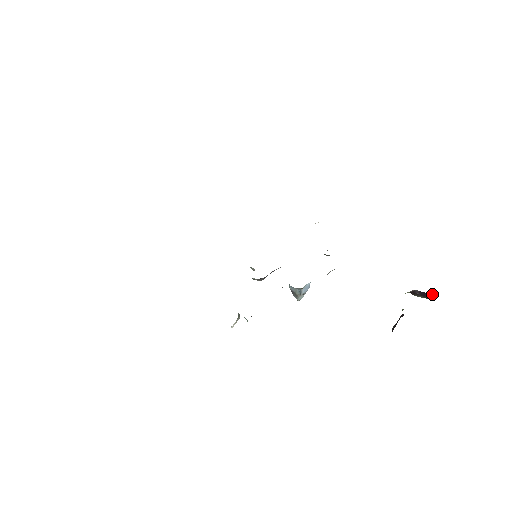
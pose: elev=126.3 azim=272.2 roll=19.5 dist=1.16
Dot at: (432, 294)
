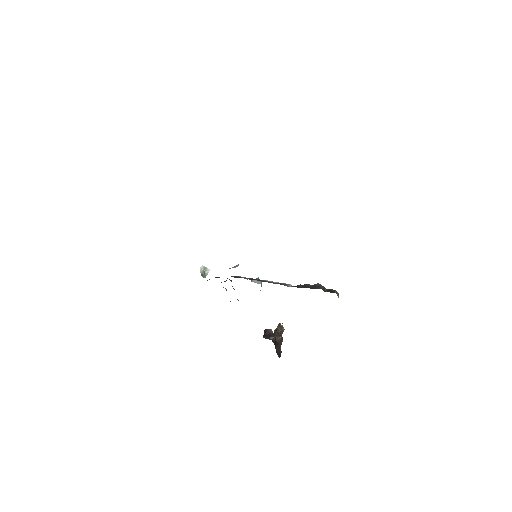
Dot at: occluded
